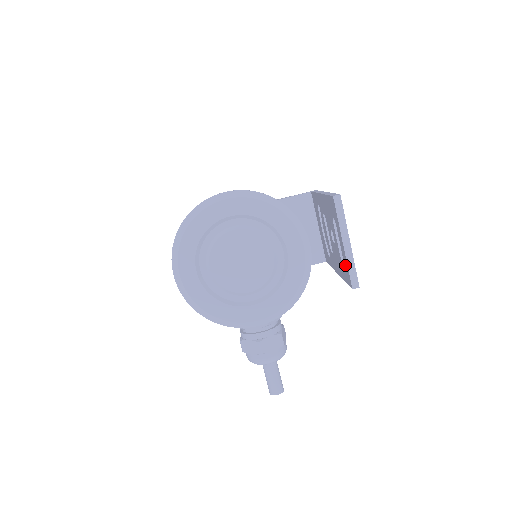
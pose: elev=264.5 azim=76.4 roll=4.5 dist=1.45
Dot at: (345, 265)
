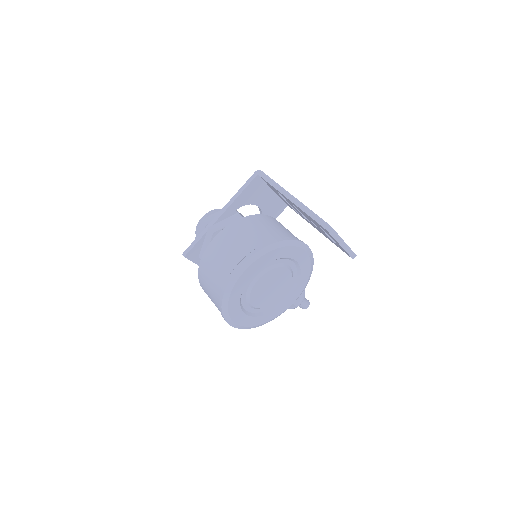
Dot at: occluded
